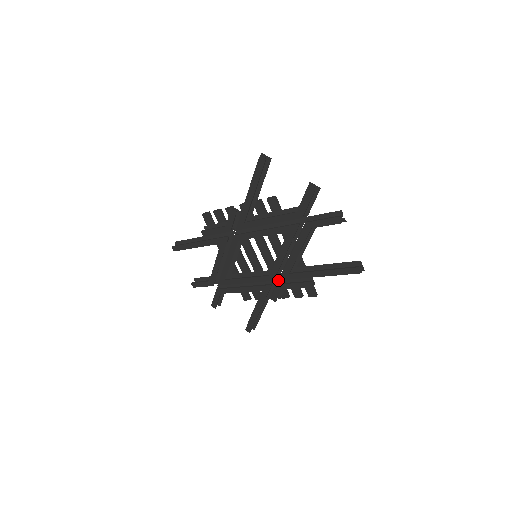
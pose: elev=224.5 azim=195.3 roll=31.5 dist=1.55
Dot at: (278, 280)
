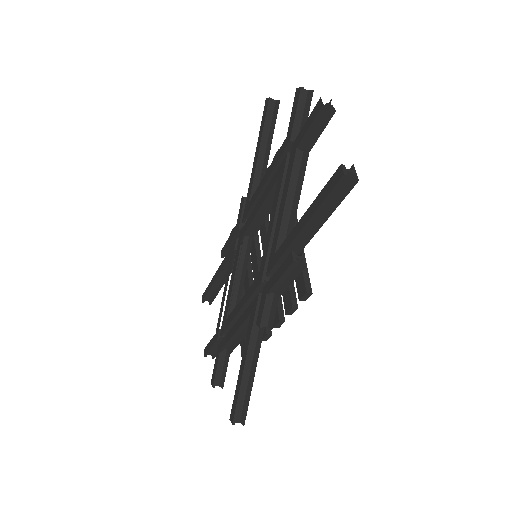
Dot at: occluded
